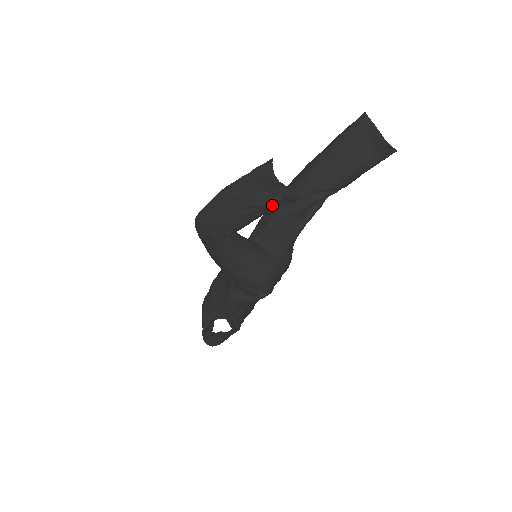
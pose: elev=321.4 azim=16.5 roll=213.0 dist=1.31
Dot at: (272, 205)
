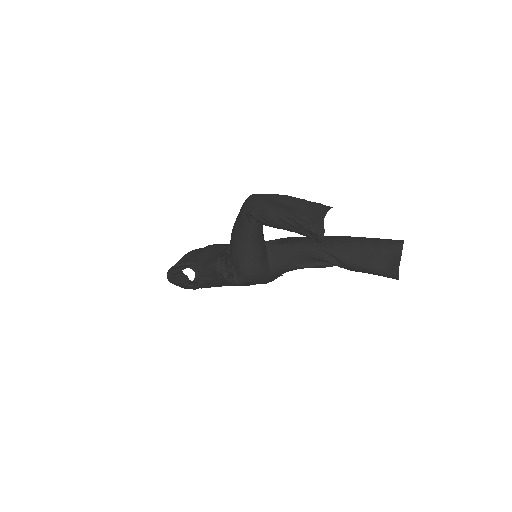
Dot at: (304, 231)
